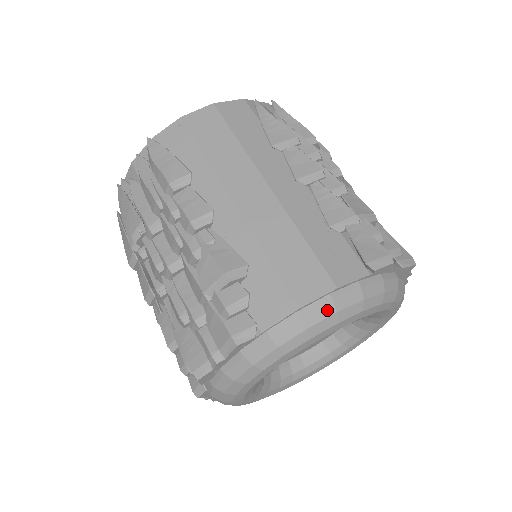
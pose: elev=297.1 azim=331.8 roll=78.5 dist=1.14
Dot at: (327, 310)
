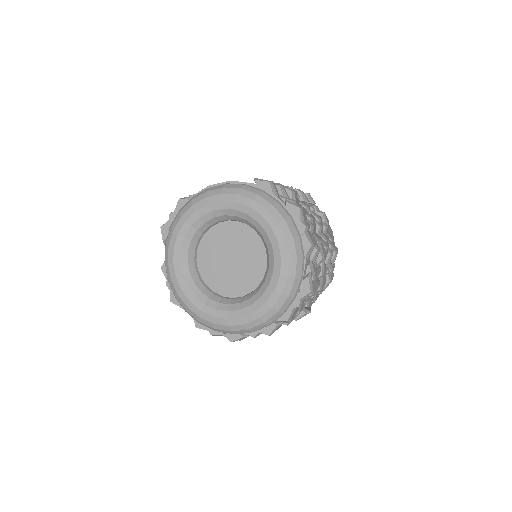
Dot at: (220, 187)
